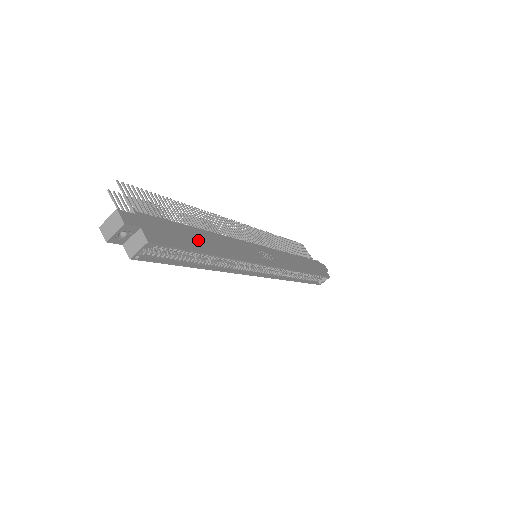
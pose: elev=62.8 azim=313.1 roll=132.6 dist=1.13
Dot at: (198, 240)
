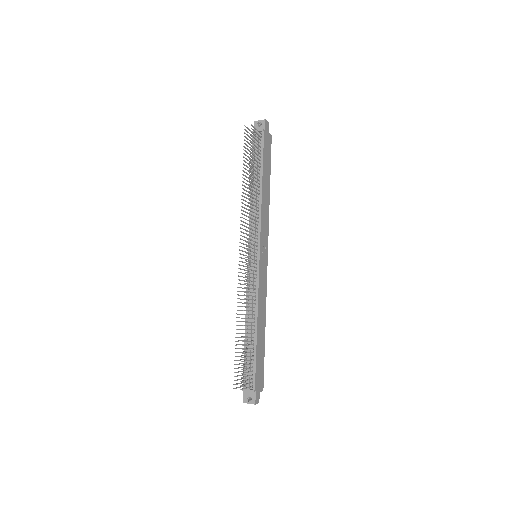
Dot at: (261, 343)
